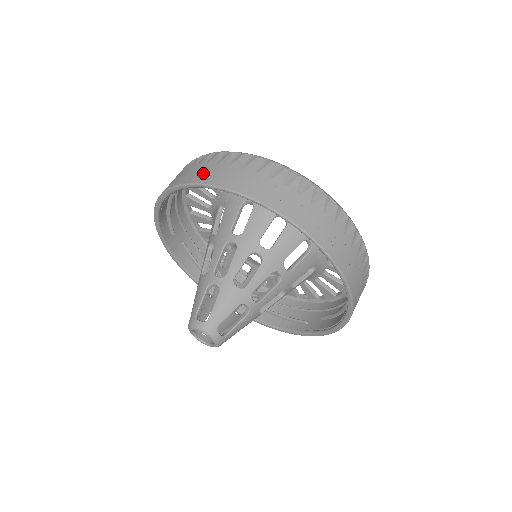
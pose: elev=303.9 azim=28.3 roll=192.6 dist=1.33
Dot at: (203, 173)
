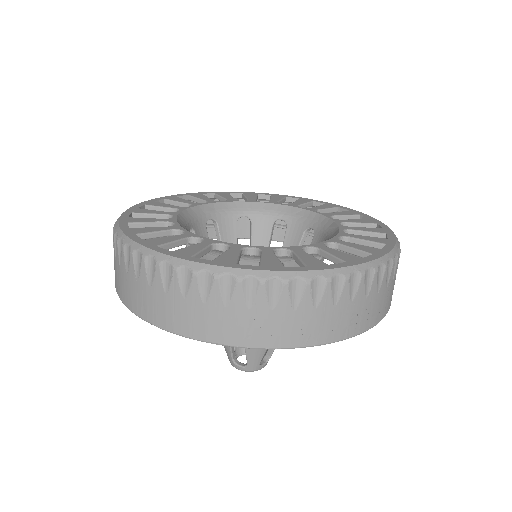
Dot at: (159, 309)
